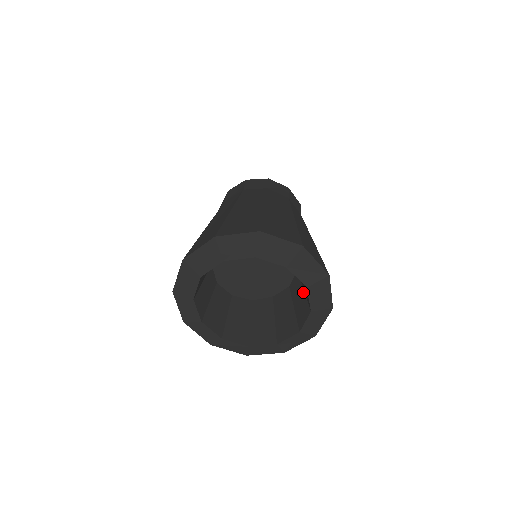
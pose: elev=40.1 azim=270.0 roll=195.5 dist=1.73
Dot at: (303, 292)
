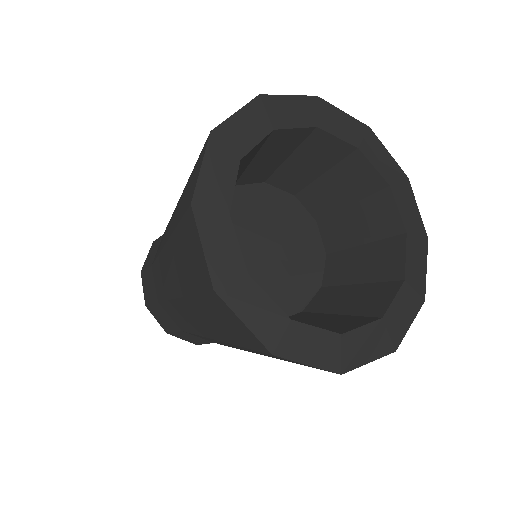
Dot at: (339, 314)
